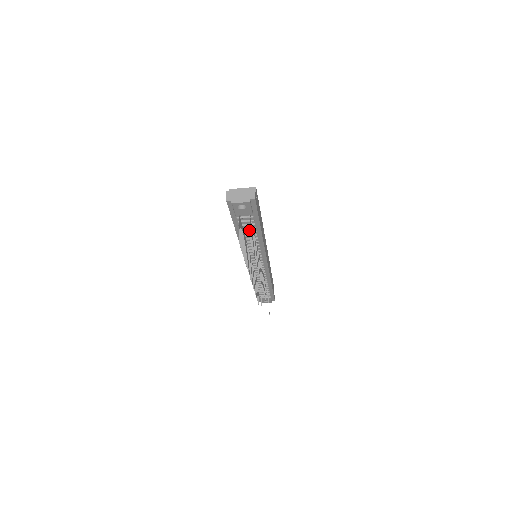
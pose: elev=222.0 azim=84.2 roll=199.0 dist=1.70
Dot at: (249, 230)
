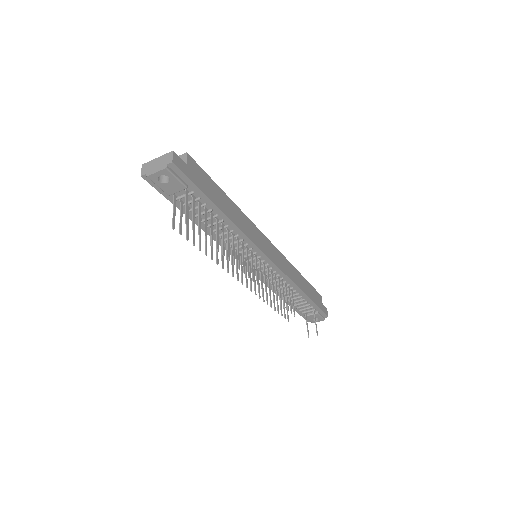
Dot at: (208, 216)
